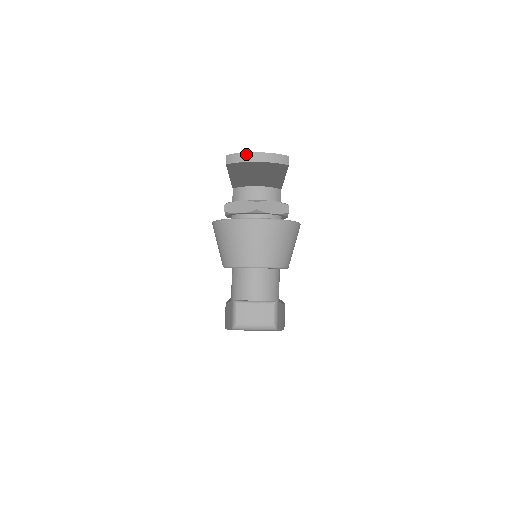
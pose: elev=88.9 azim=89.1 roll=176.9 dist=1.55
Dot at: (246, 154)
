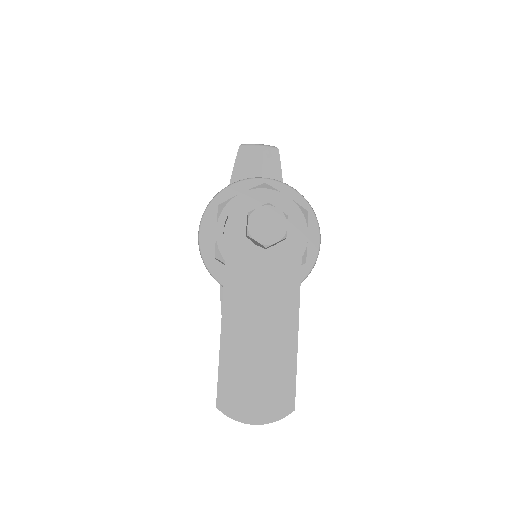
Dot at: (241, 422)
